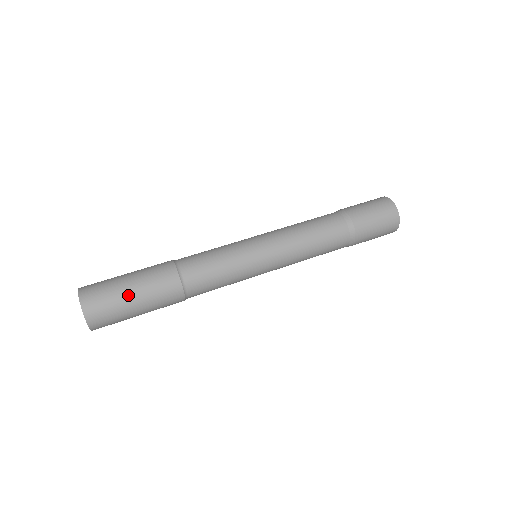
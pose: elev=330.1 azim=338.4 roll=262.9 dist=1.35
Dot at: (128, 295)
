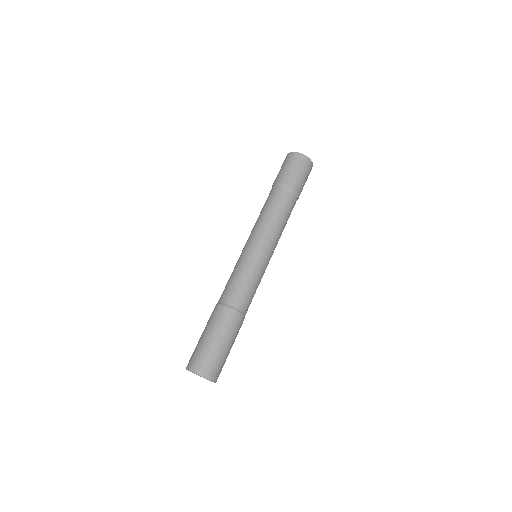
Dot at: (215, 344)
